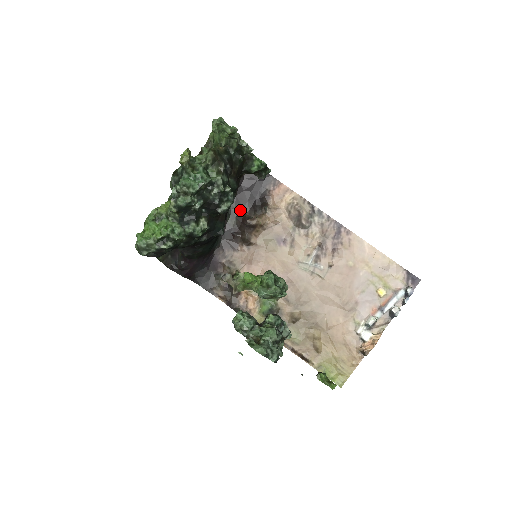
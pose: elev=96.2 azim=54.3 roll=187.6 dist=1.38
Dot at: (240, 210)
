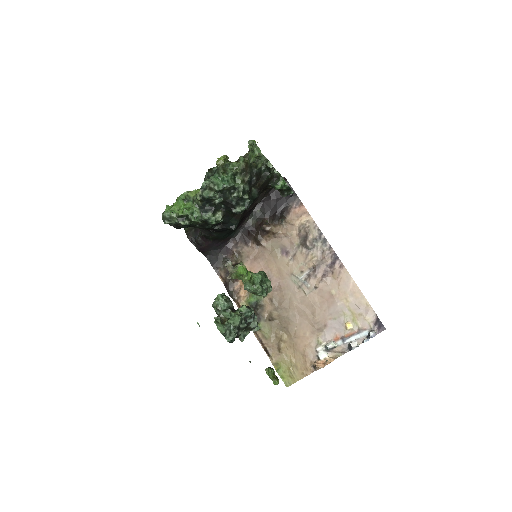
Dot at: (262, 214)
